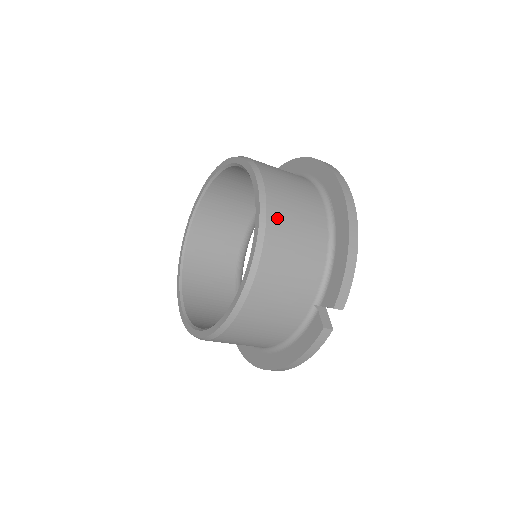
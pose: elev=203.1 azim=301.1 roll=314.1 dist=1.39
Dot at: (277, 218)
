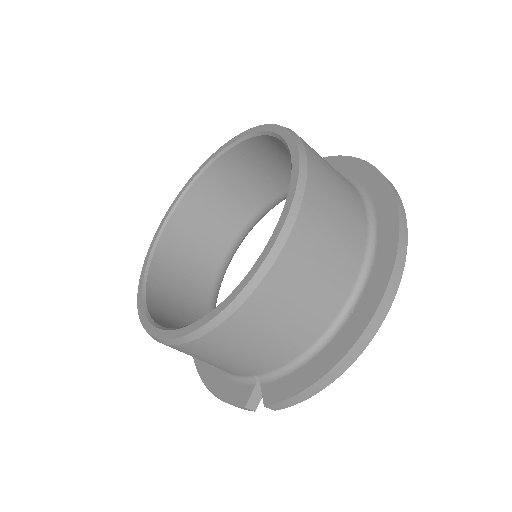
Dot at: (266, 299)
